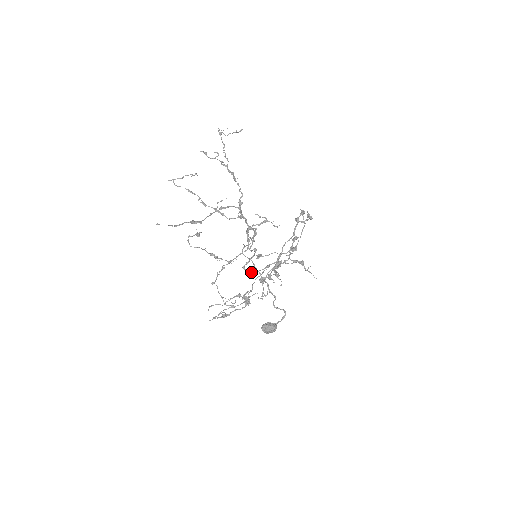
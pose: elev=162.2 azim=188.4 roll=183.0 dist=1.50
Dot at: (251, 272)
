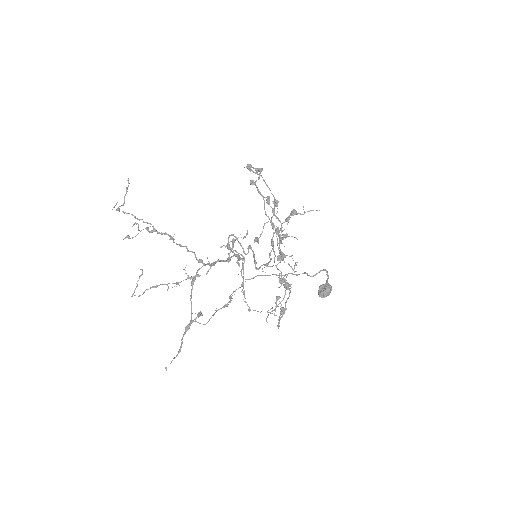
Dot at: occluded
